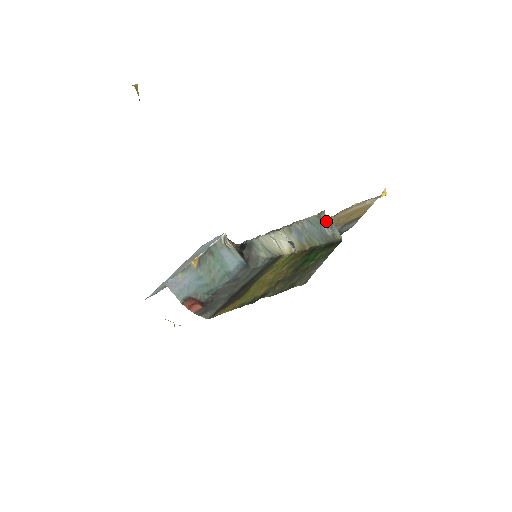
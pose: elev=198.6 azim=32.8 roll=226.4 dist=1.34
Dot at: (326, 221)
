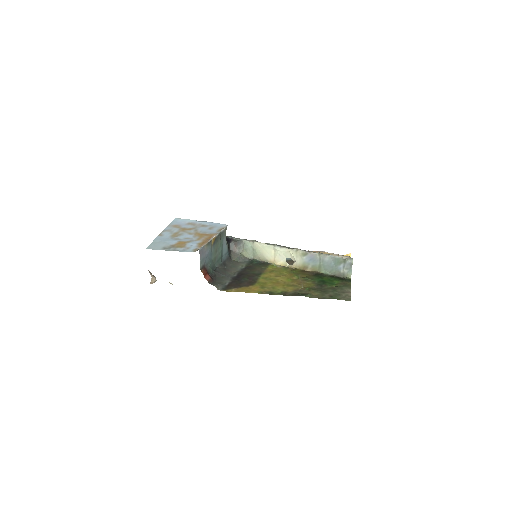
Dot at: (348, 264)
